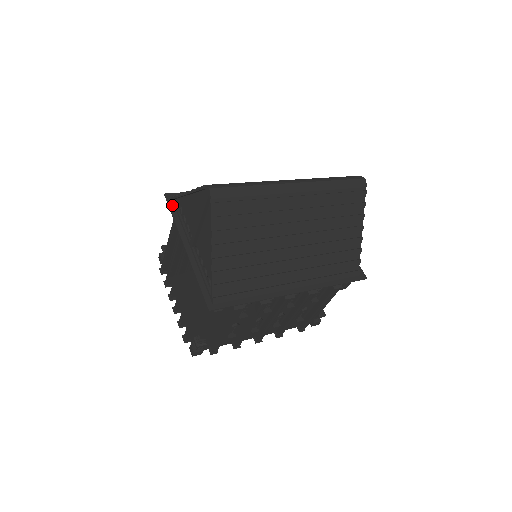
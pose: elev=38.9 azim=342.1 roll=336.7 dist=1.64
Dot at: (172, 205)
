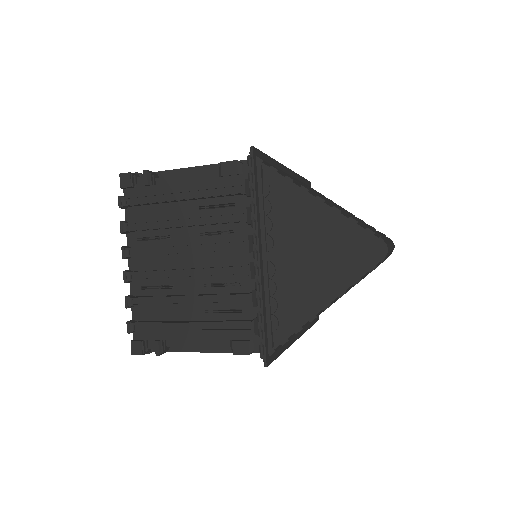
Dot at: (256, 172)
